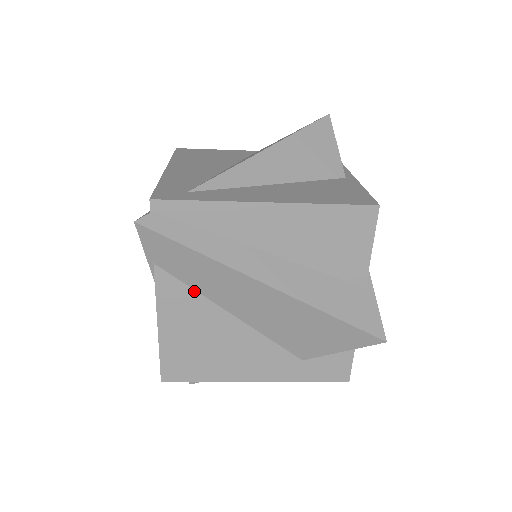
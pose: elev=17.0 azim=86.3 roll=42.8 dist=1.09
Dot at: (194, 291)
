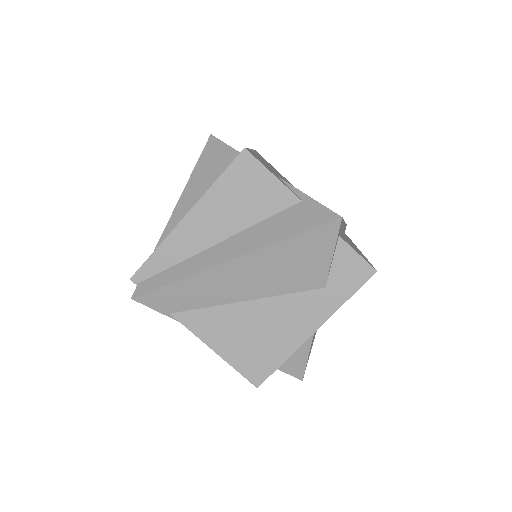
Dot at: (208, 308)
